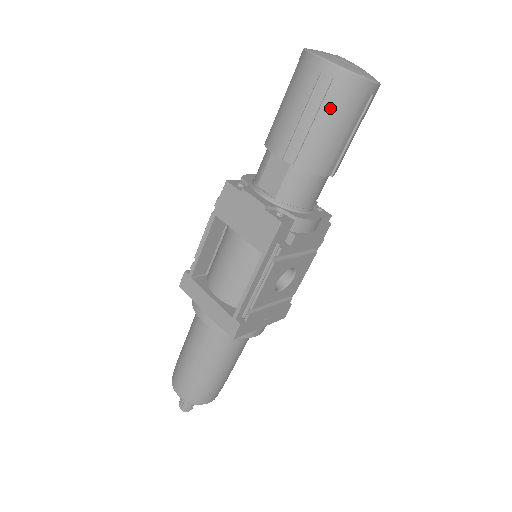
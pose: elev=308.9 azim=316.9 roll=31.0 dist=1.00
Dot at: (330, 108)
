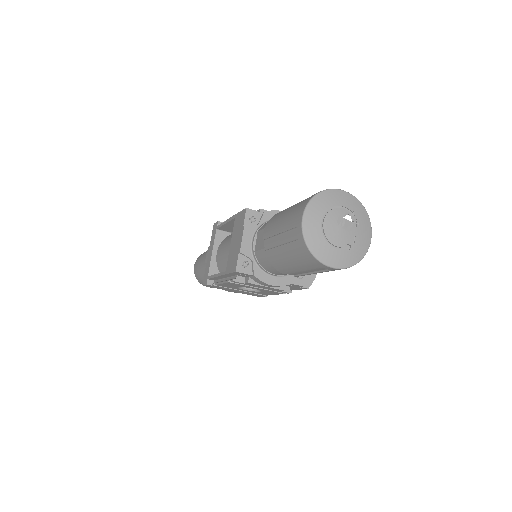
Dot at: (291, 251)
